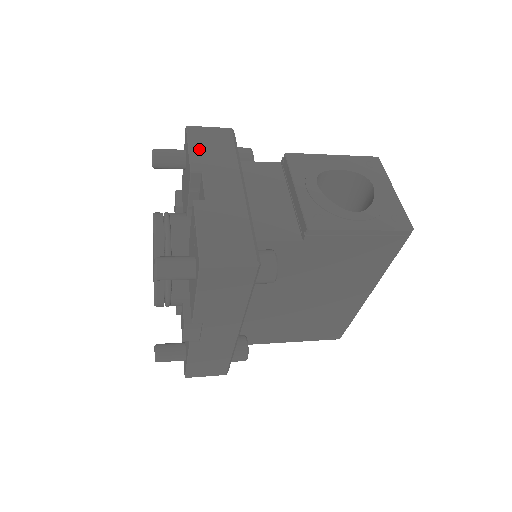
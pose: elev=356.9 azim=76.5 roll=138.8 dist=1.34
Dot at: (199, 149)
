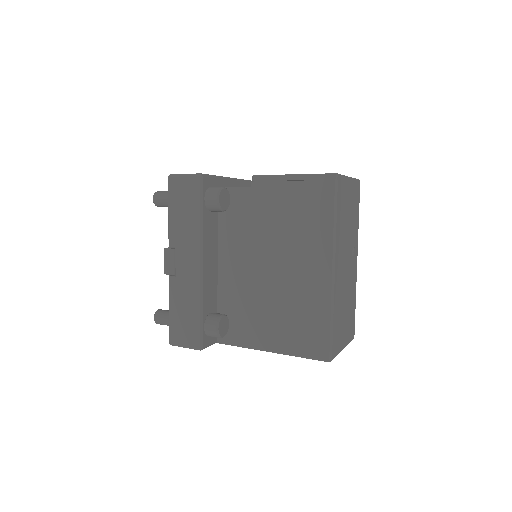
Dot at: occluded
